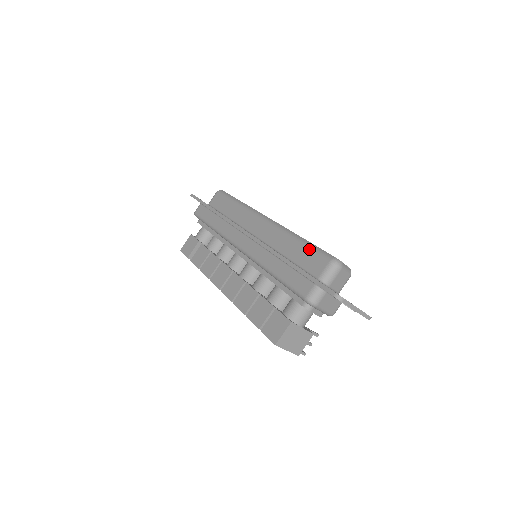
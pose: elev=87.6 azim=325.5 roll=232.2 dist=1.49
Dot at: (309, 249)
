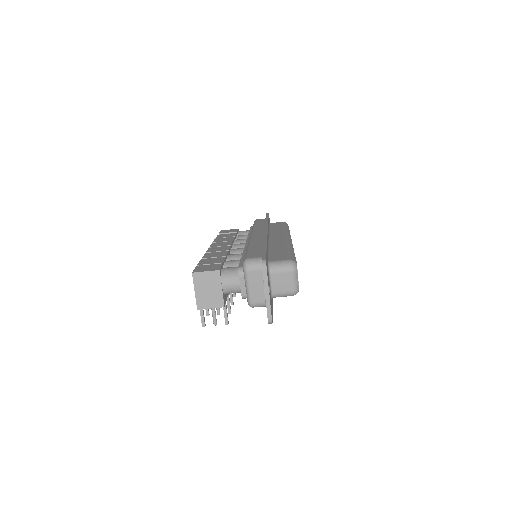
Dot at: (288, 252)
